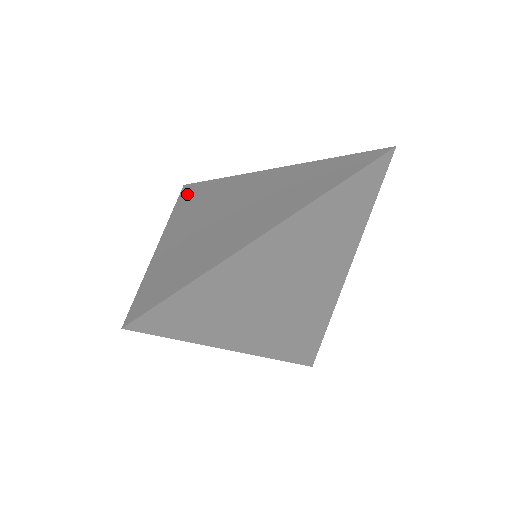
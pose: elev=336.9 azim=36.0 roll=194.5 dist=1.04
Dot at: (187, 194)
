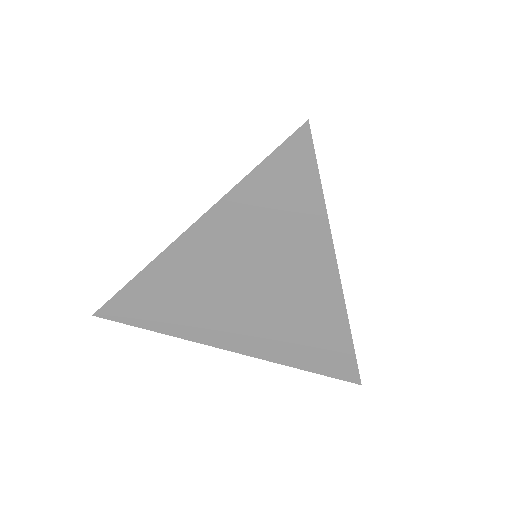
Dot at: (277, 171)
